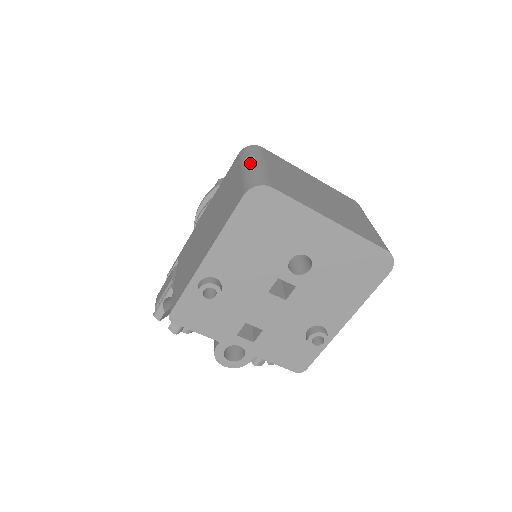
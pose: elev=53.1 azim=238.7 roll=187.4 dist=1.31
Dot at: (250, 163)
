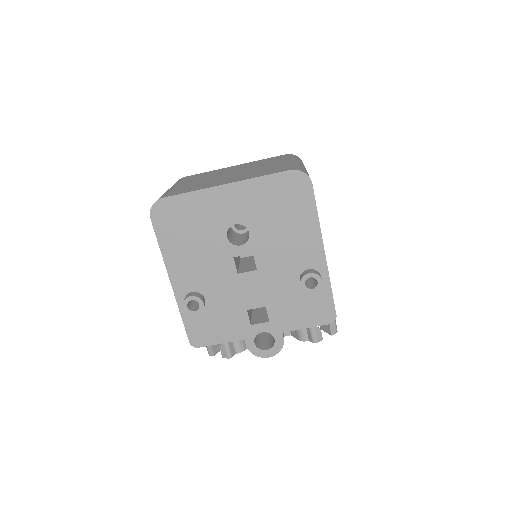
Dot at: occluded
